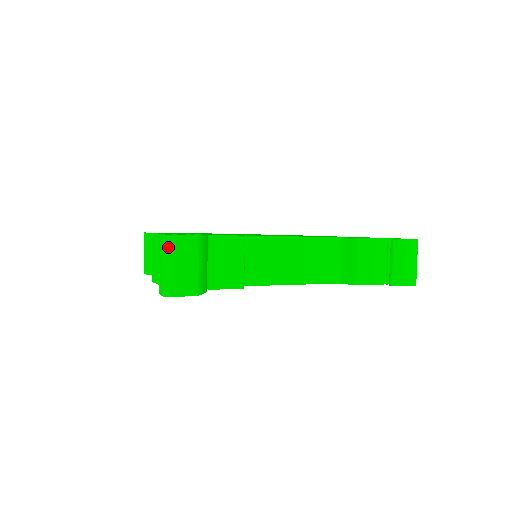
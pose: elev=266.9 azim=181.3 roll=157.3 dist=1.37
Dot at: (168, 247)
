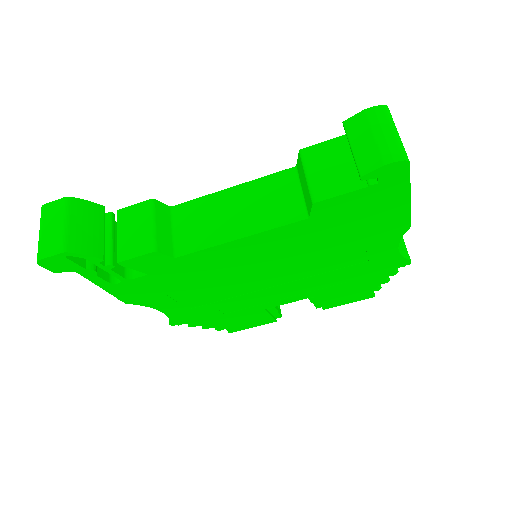
Dot at: (41, 216)
